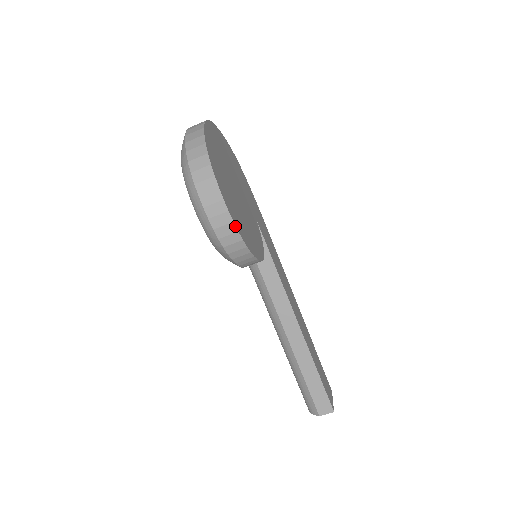
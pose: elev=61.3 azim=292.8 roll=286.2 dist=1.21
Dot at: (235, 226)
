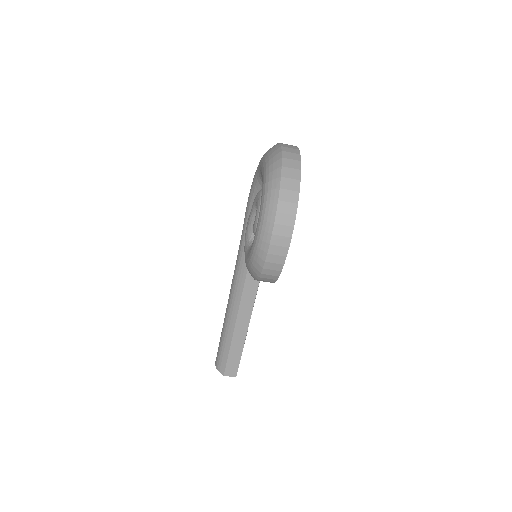
Dot at: occluded
